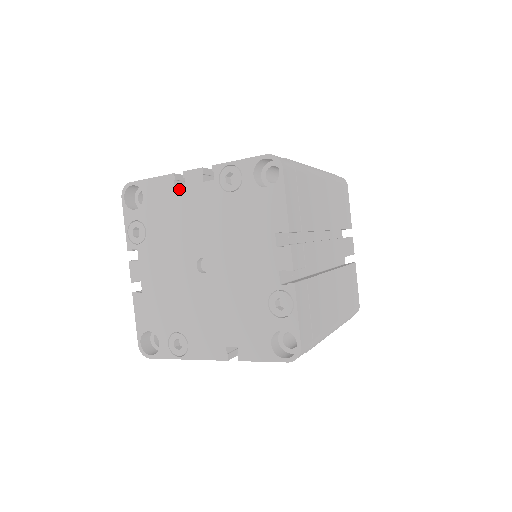
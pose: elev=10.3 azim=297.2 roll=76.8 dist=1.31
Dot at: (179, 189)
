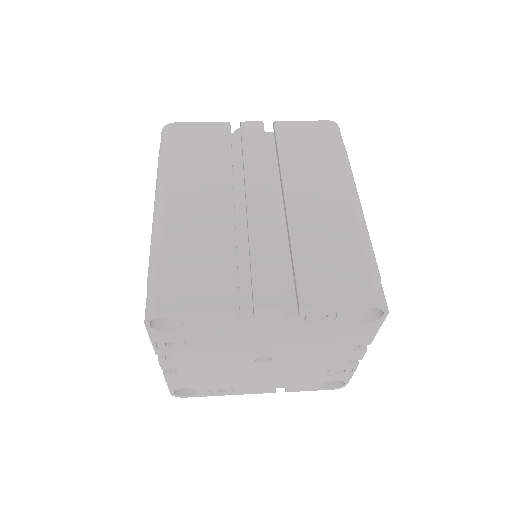
Dot at: (245, 321)
